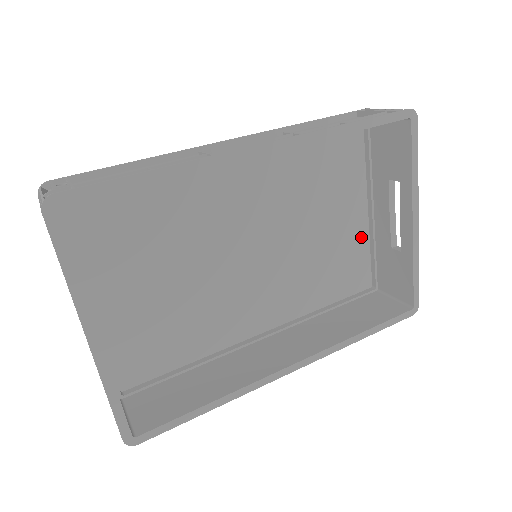
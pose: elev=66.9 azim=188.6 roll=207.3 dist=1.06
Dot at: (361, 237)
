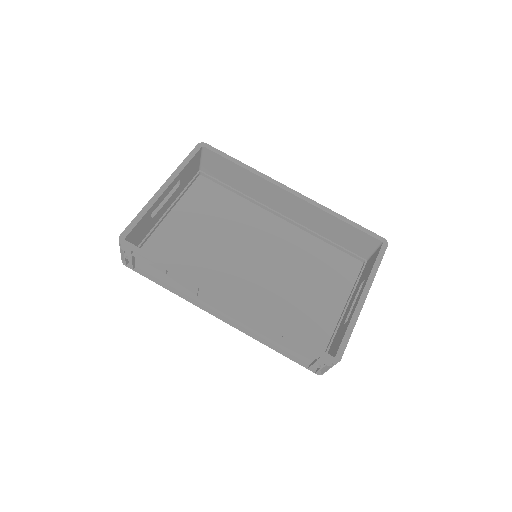
Dot at: (328, 324)
